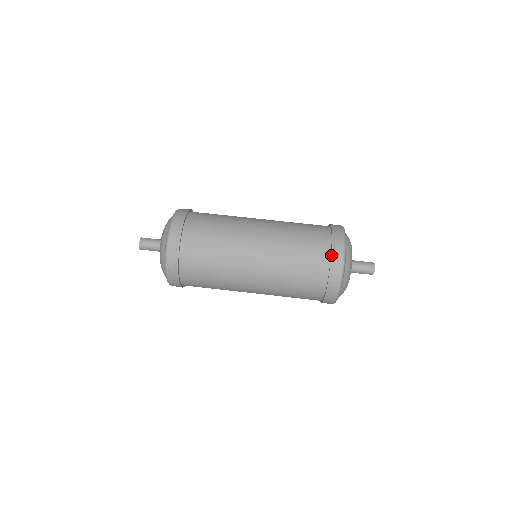
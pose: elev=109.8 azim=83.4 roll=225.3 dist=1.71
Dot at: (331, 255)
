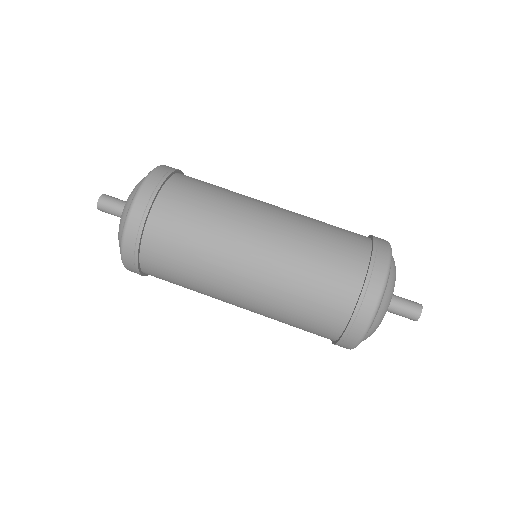
Dot at: (373, 241)
